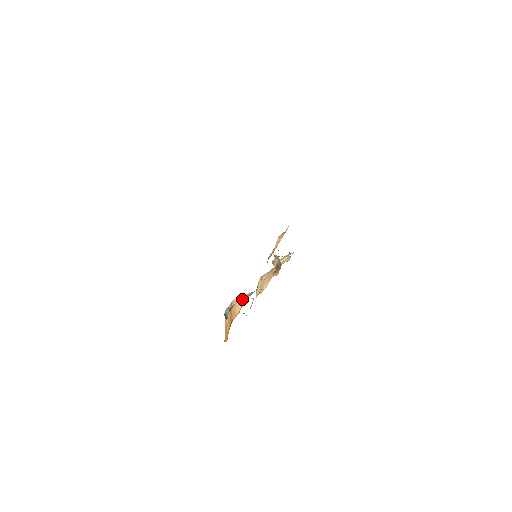
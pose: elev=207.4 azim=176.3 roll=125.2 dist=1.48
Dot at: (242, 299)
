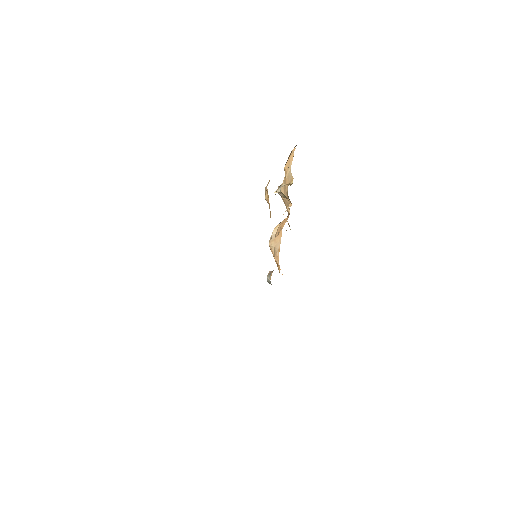
Dot at: (275, 251)
